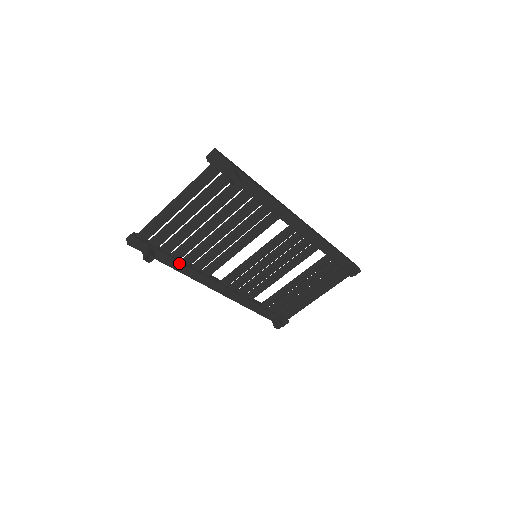
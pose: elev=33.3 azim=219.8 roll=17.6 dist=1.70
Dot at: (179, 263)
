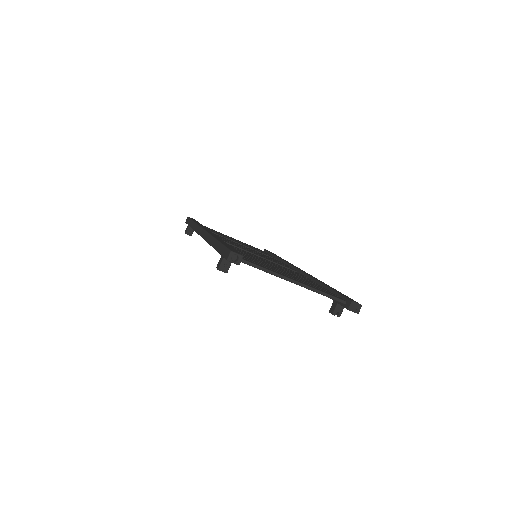
Dot at: occluded
